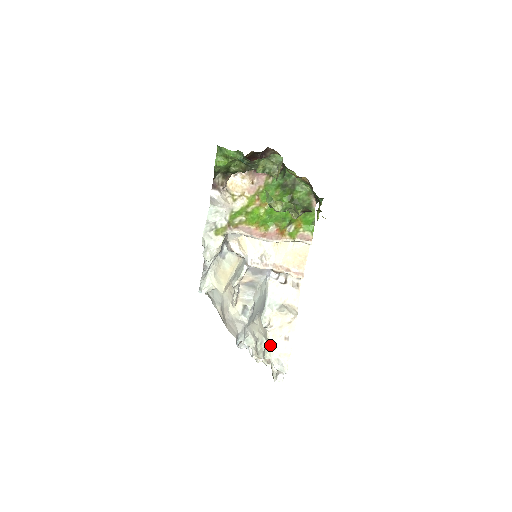
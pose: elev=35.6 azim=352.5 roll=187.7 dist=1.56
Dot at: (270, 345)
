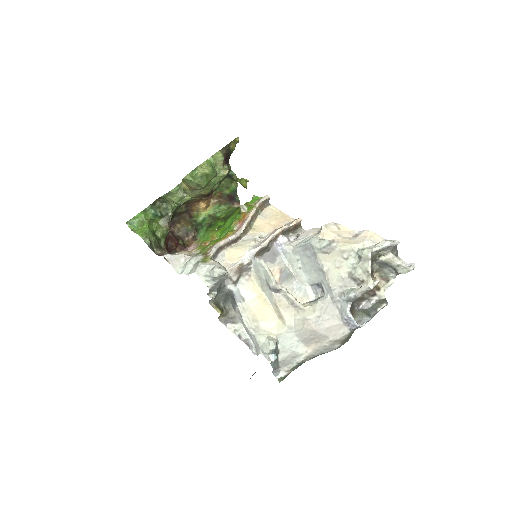
Dot at: (356, 249)
